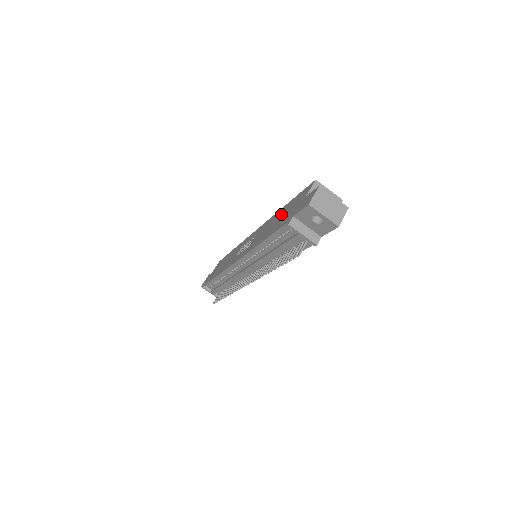
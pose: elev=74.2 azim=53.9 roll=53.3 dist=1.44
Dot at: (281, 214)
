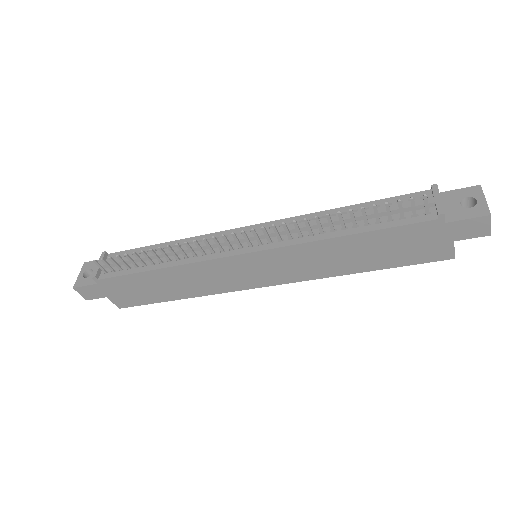
Dot at: occluded
